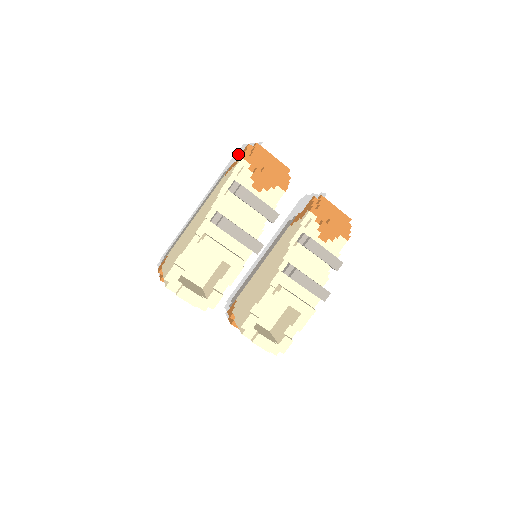
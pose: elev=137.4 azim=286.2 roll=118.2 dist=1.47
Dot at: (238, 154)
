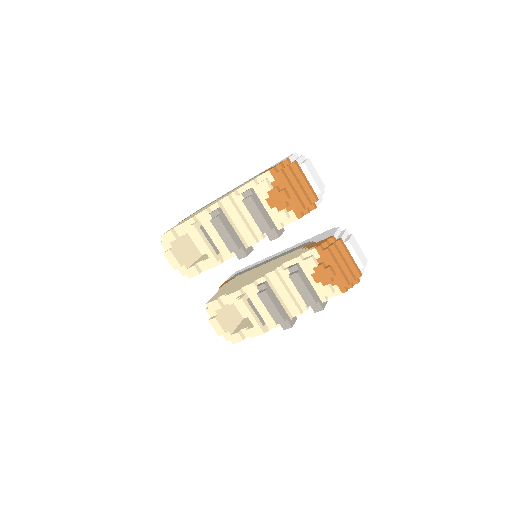
Dot at: (281, 161)
